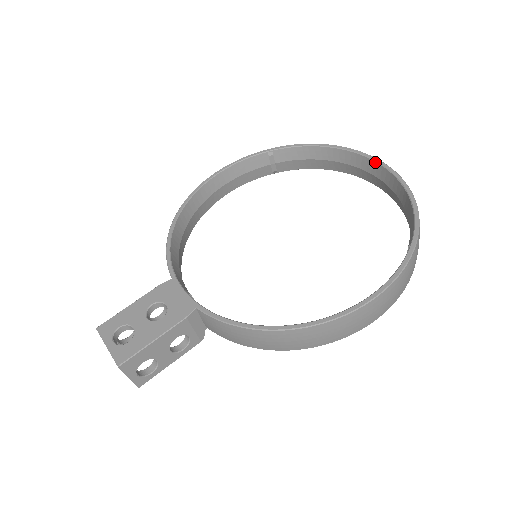
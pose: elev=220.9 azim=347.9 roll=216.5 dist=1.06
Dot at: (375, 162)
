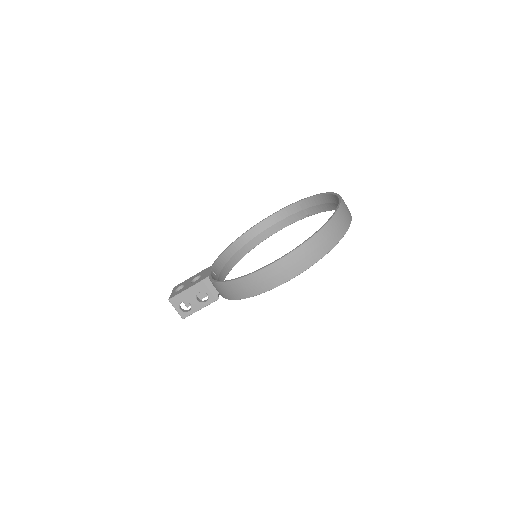
Dot at: (338, 198)
